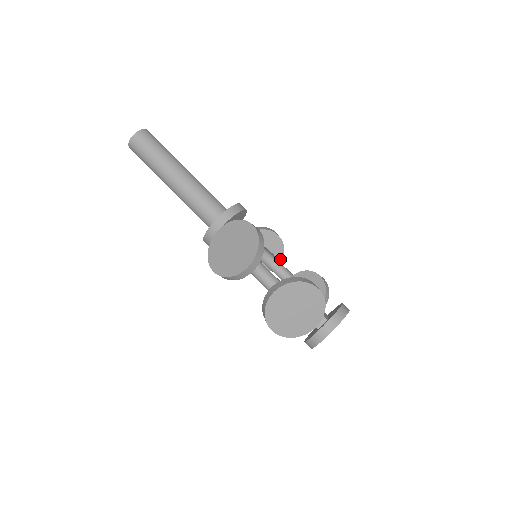
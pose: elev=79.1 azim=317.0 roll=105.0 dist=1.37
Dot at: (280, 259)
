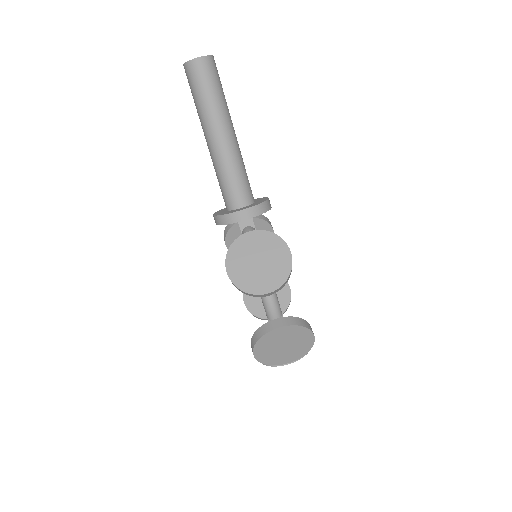
Dot at: occluded
